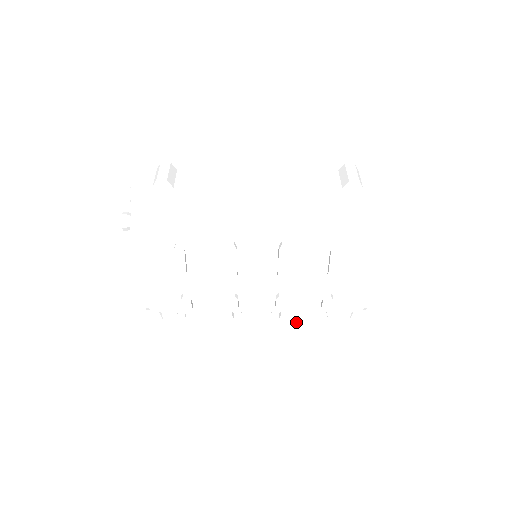
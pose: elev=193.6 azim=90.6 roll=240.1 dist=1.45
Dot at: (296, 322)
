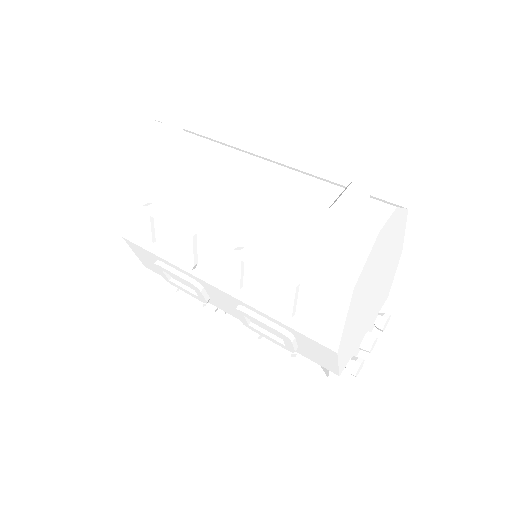
Dot at: (274, 348)
